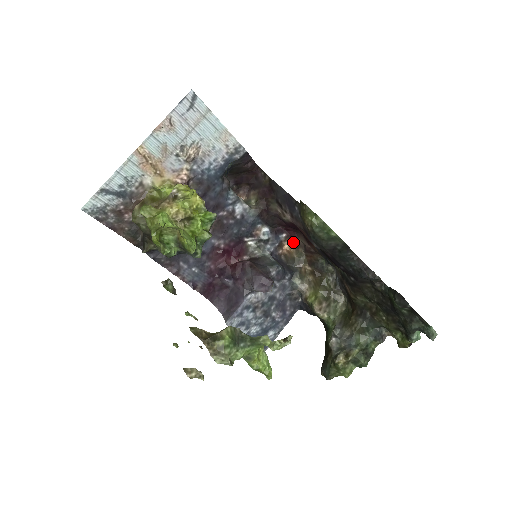
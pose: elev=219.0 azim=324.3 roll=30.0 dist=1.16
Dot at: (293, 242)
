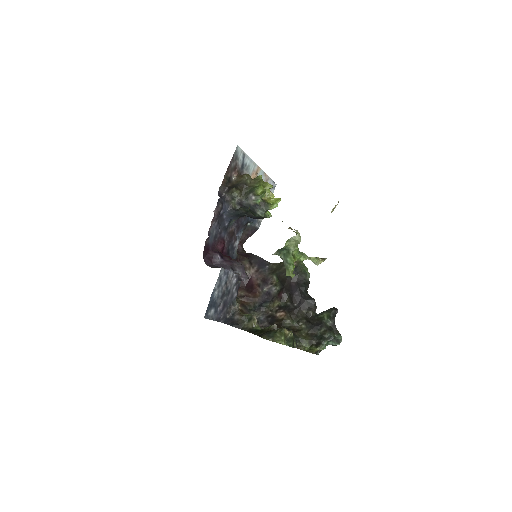
Dot at: occluded
